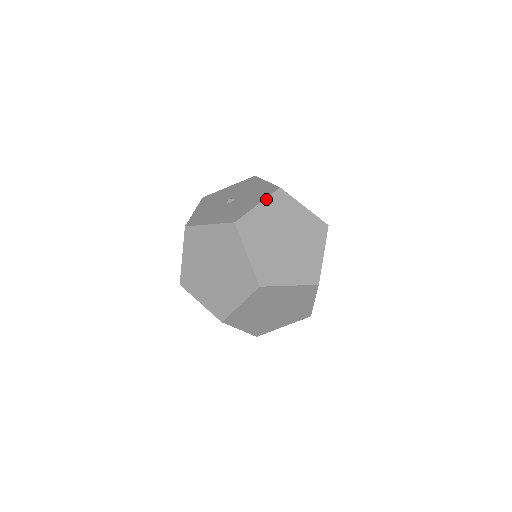
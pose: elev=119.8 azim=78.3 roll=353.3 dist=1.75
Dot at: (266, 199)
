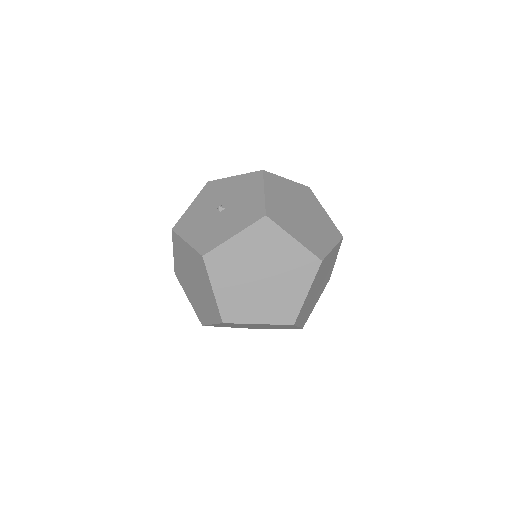
Dot at: (245, 230)
